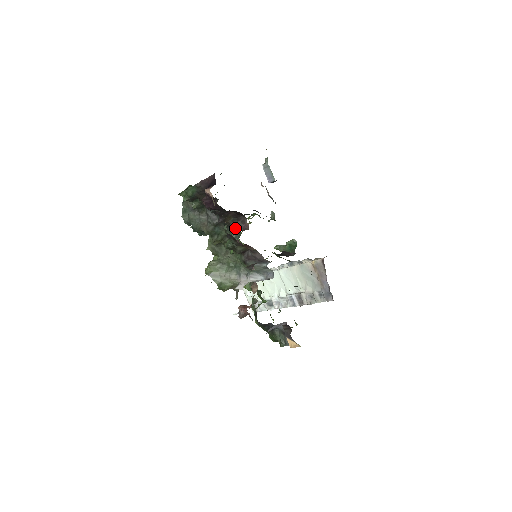
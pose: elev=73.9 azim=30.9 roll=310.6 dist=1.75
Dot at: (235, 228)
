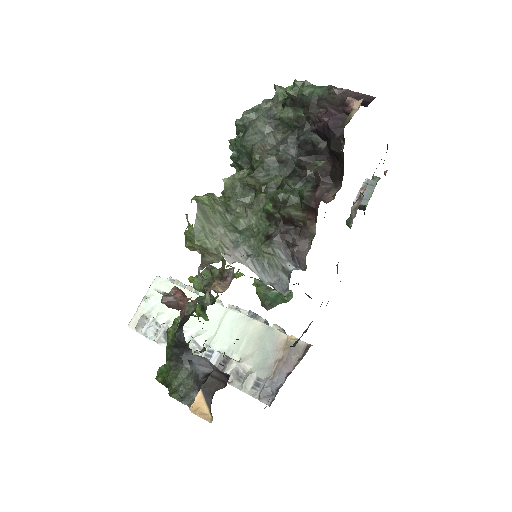
Dot at: occluded
